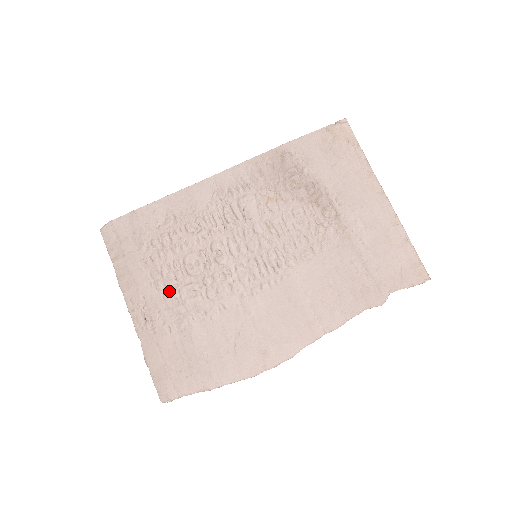
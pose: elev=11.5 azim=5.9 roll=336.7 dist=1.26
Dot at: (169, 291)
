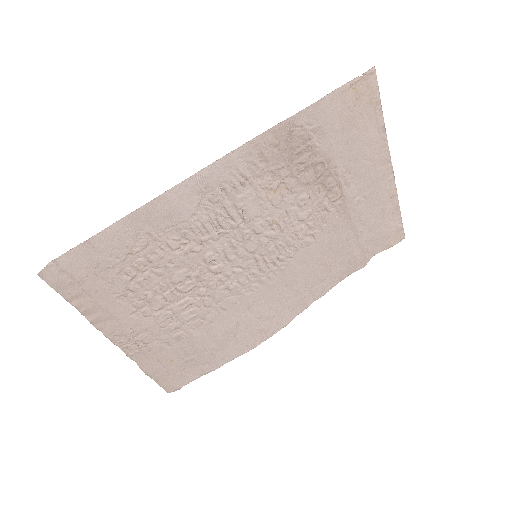
Dot at: (160, 314)
